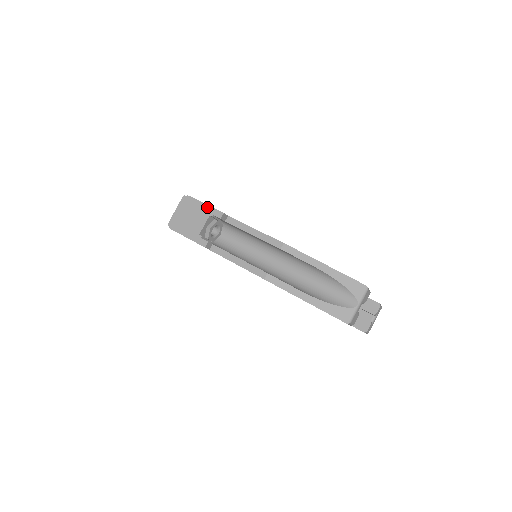
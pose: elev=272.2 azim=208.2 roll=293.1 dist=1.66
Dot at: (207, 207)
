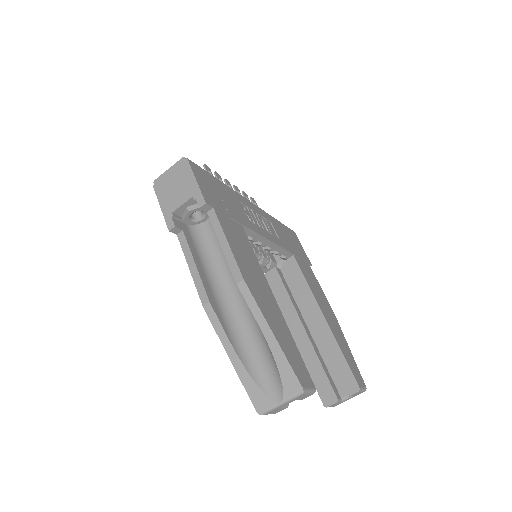
Dot at: (195, 185)
